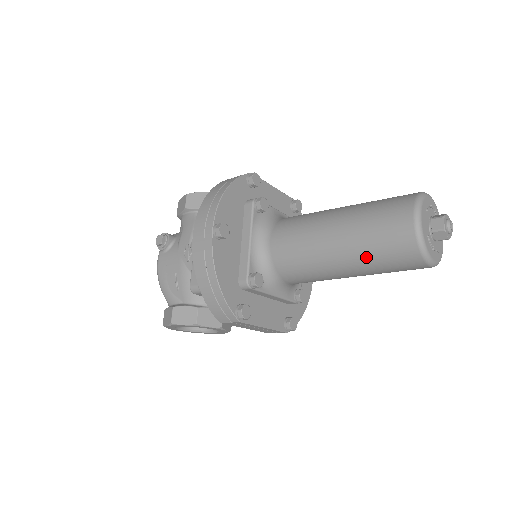
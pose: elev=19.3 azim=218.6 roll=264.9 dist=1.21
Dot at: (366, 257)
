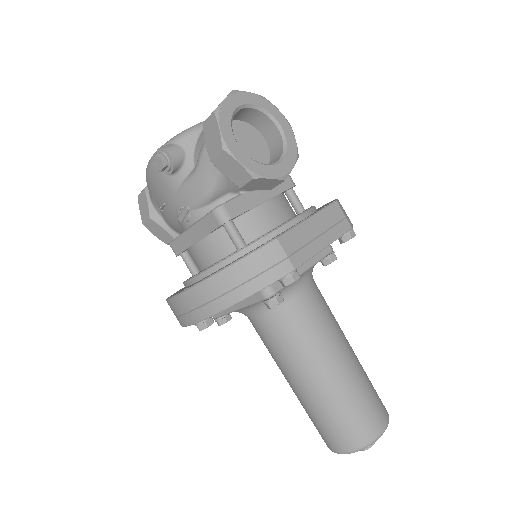
Dot at: occluded
